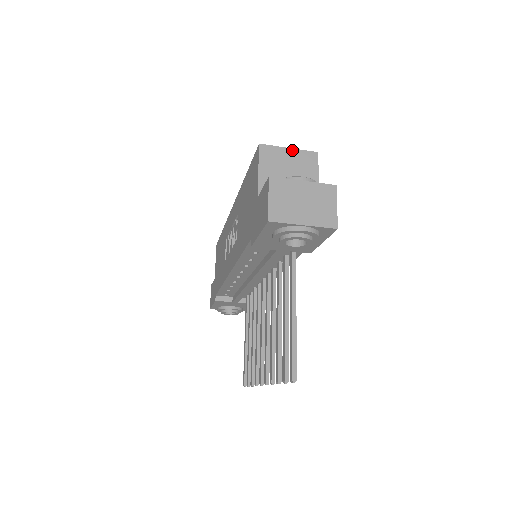
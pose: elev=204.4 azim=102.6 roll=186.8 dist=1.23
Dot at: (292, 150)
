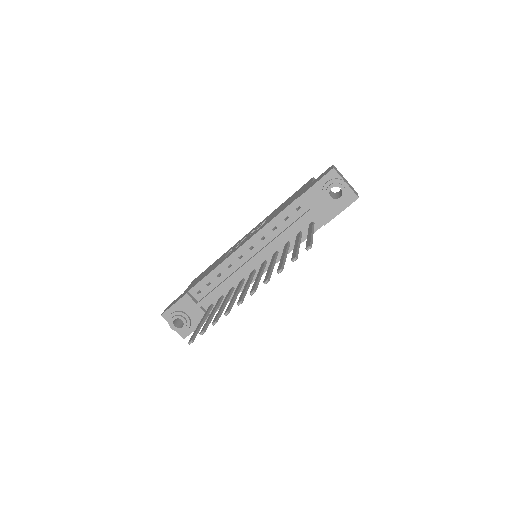
Dot at: occluded
